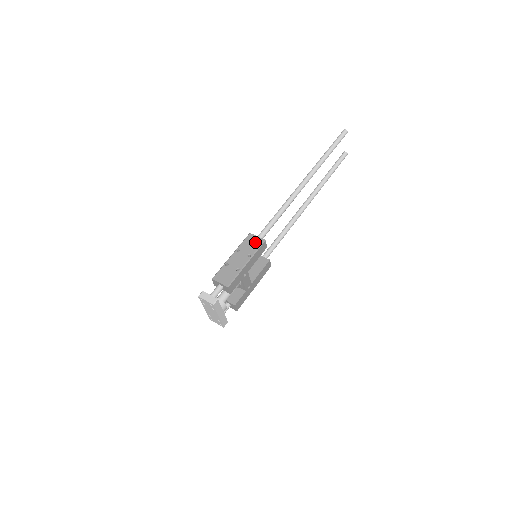
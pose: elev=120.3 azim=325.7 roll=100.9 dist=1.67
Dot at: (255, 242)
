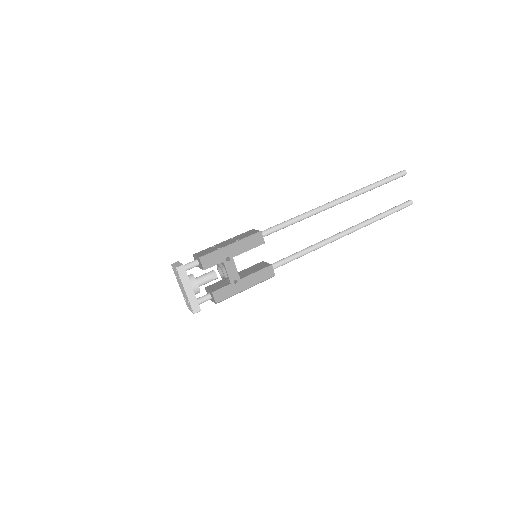
Dot at: (251, 233)
